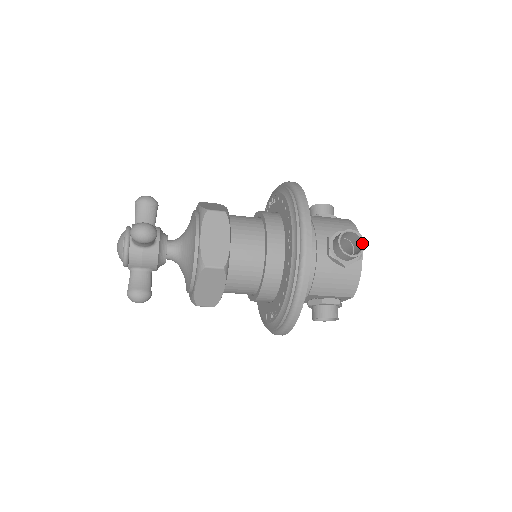
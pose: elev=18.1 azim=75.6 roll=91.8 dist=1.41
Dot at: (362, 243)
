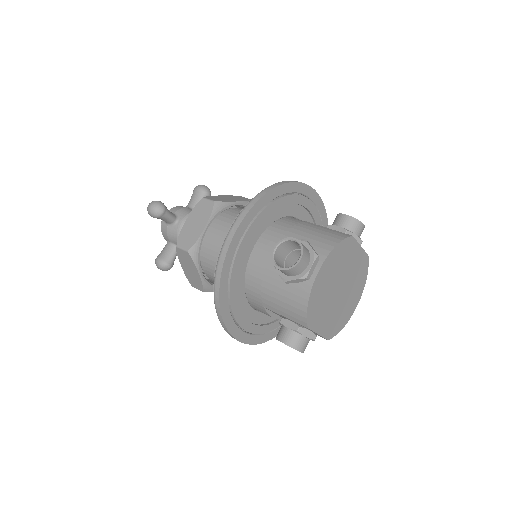
Dot at: (299, 257)
